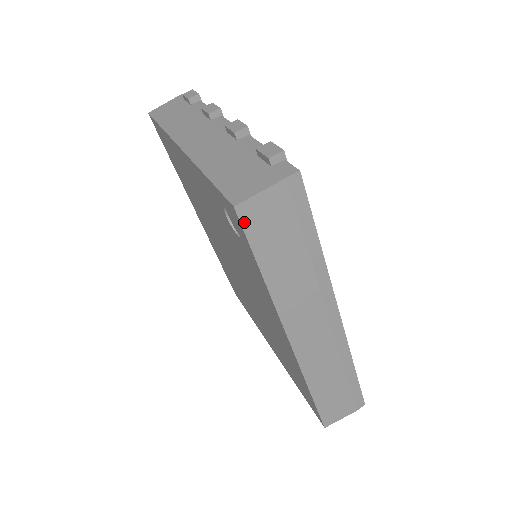
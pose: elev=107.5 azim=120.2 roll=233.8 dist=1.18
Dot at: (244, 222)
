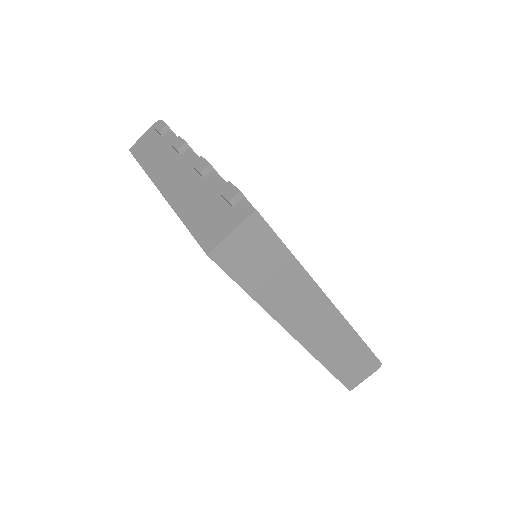
Dot at: (220, 263)
